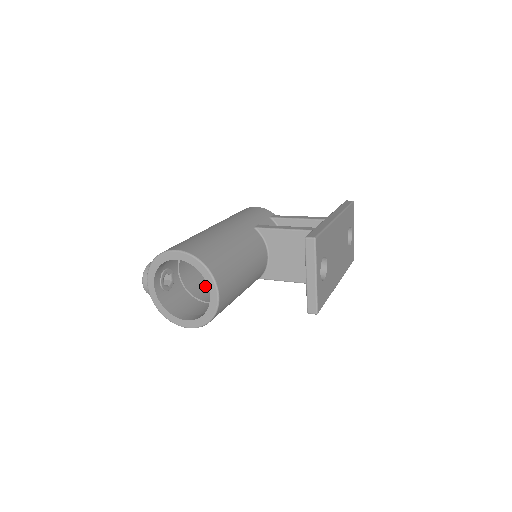
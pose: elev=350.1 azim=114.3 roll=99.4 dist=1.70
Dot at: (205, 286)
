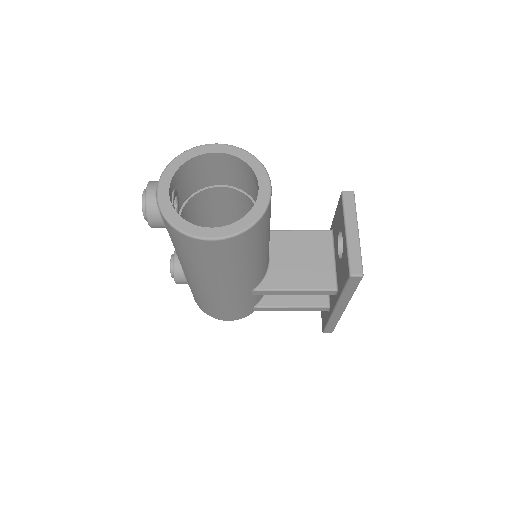
Dot at: occluded
